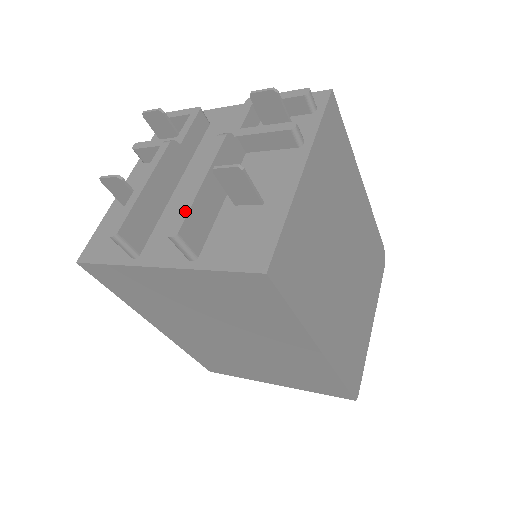
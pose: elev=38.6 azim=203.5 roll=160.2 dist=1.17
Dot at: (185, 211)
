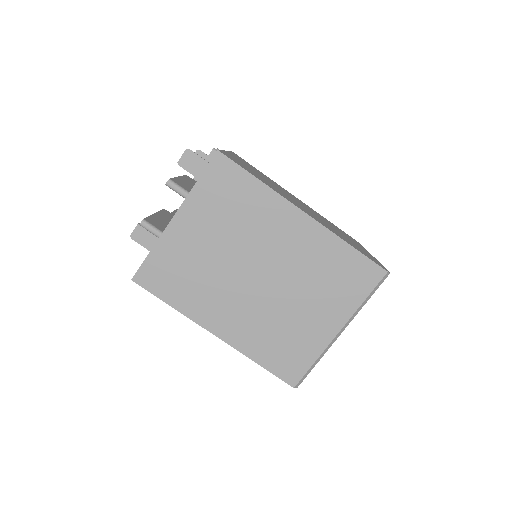
Dot at: occluded
